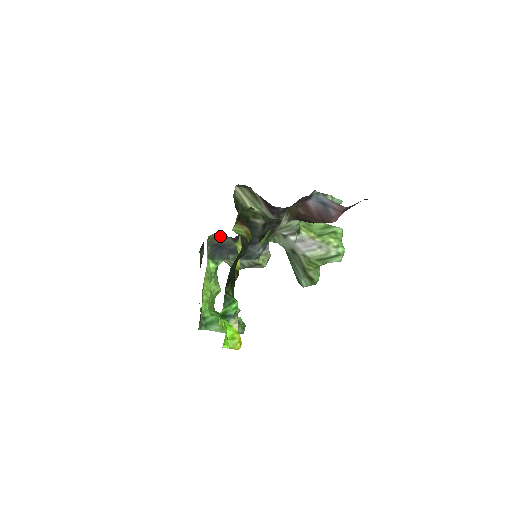
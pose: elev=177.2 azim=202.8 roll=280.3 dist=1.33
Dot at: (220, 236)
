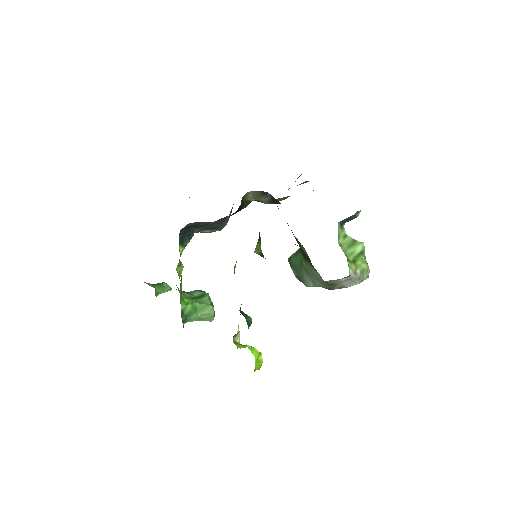
Dot at: (197, 222)
